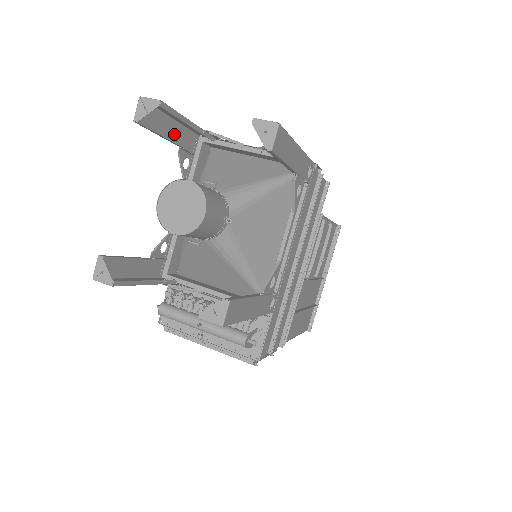
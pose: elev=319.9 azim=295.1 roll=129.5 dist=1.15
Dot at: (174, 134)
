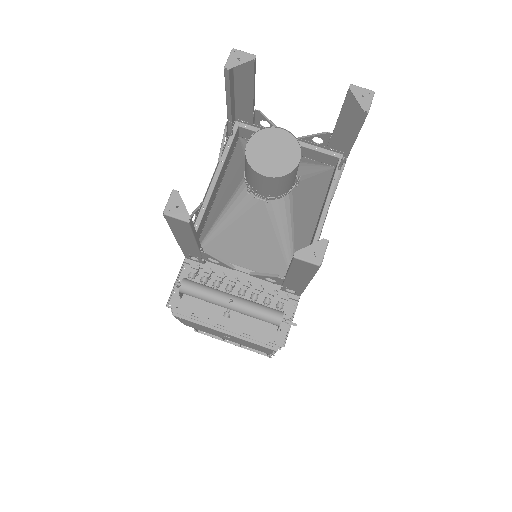
Dot at: occluded
